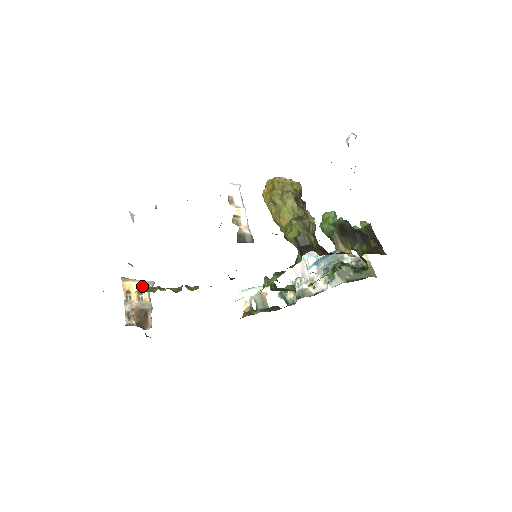
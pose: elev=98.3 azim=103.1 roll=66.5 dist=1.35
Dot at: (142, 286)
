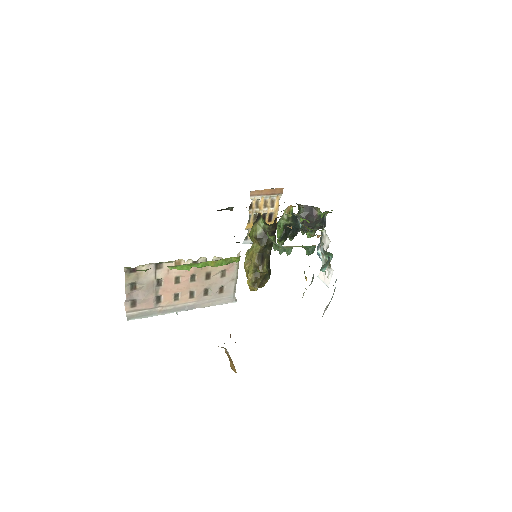
Dot at: occluded
